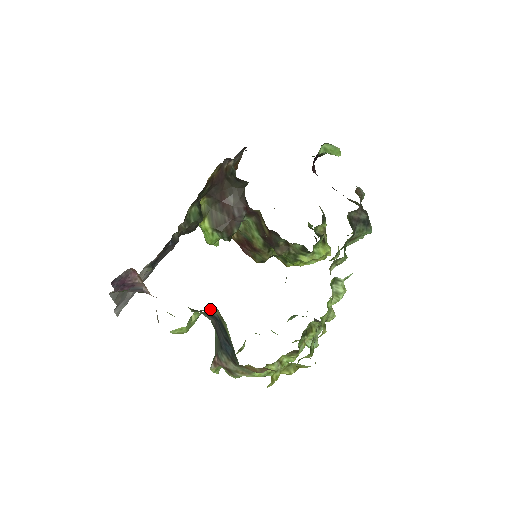
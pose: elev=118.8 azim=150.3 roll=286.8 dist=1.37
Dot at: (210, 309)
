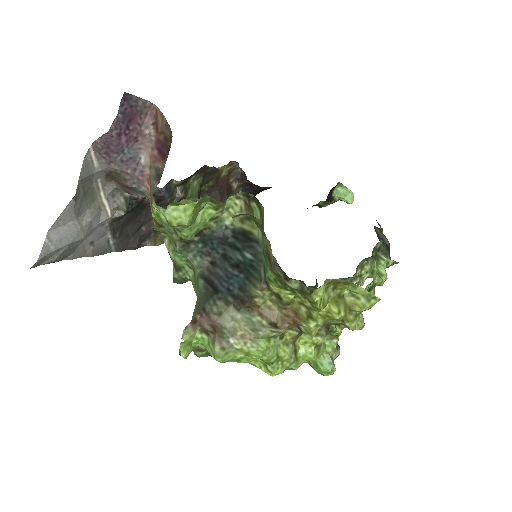
Dot at: (224, 219)
